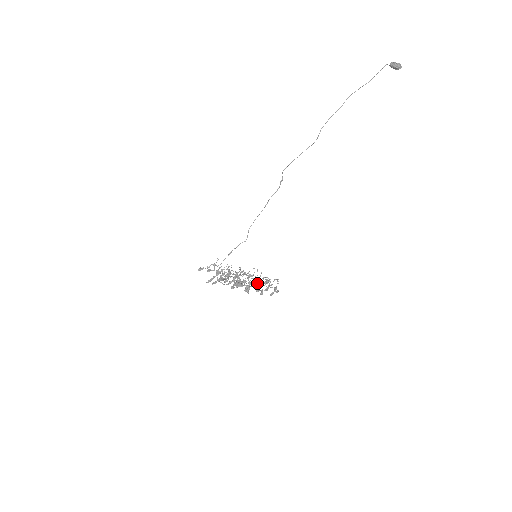
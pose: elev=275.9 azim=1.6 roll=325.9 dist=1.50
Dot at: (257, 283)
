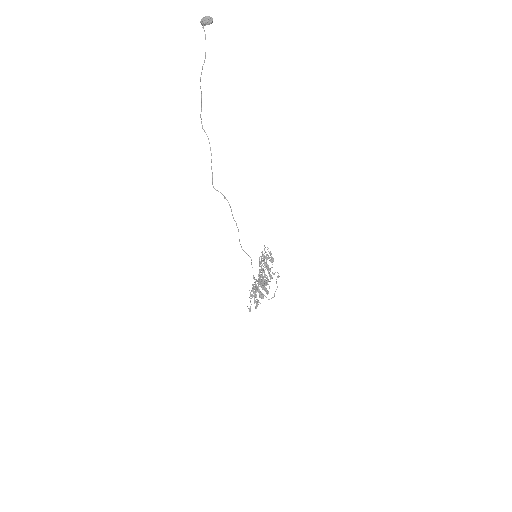
Dot at: occluded
